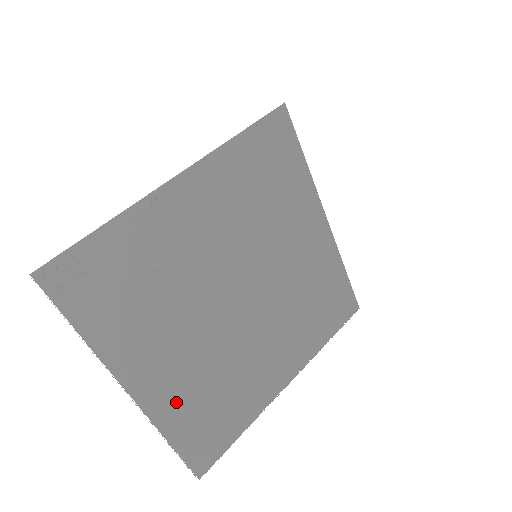
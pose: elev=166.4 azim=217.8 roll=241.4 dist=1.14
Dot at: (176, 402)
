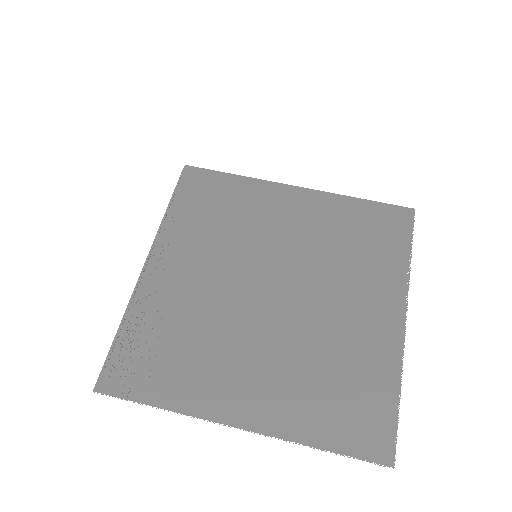
Dot at: (290, 408)
